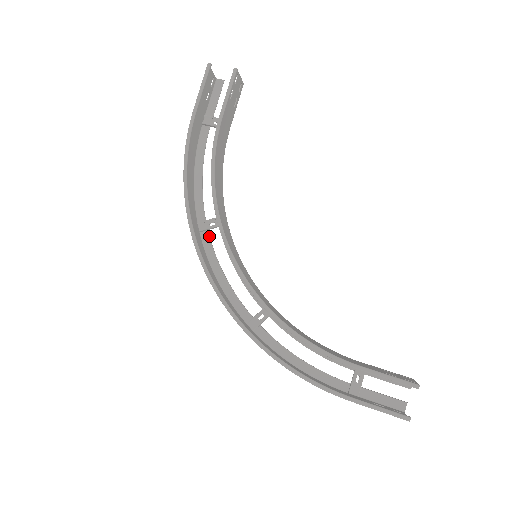
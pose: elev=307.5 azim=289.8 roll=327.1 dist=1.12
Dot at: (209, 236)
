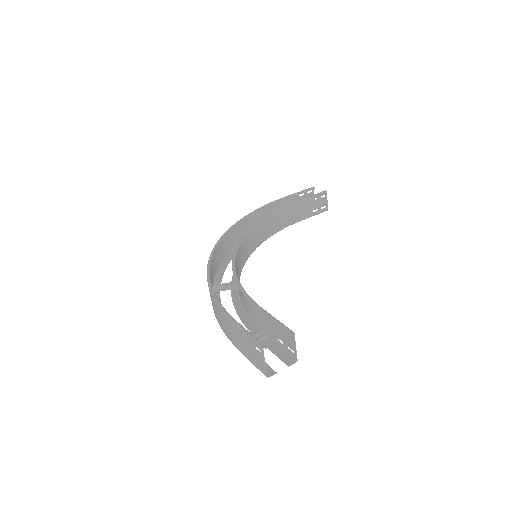
Dot at: occluded
